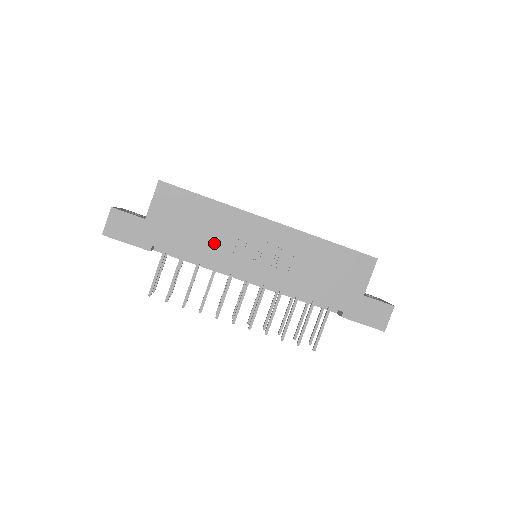
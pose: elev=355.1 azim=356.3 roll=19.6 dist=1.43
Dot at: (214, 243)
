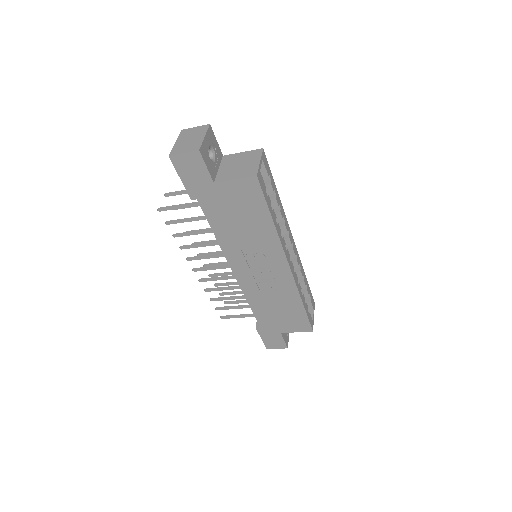
Dot at: (239, 240)
